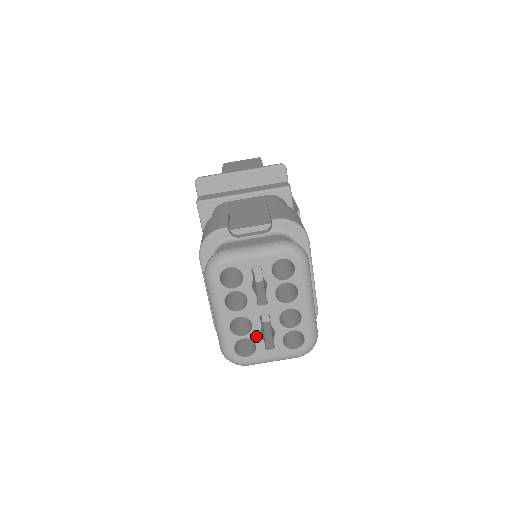
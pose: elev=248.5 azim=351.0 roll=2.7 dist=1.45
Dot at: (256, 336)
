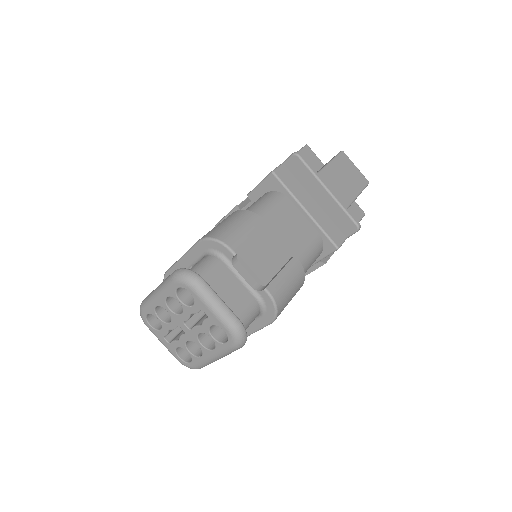
Dot at: (166, 328)
